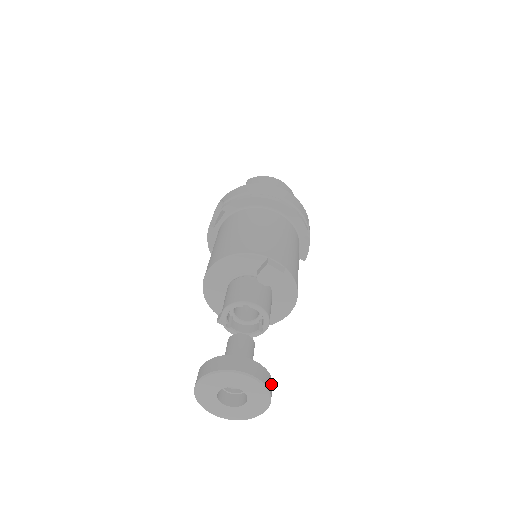
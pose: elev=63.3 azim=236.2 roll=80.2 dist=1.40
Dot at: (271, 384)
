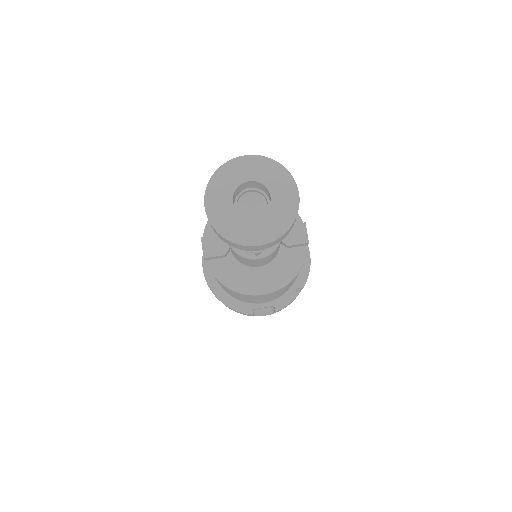
Dot at: (289, 230)
